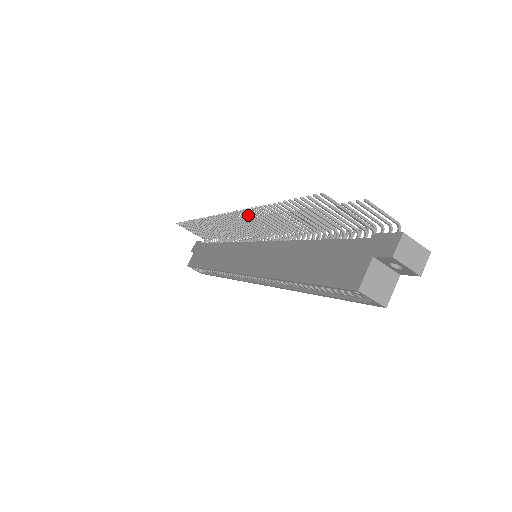
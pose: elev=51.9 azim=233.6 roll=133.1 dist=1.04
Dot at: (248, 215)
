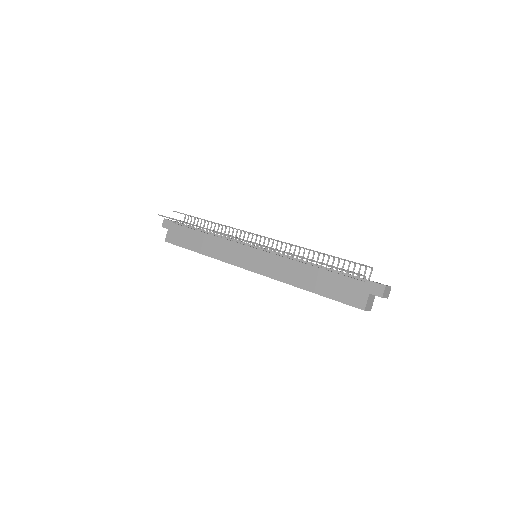
Dot at: (270, 248)
